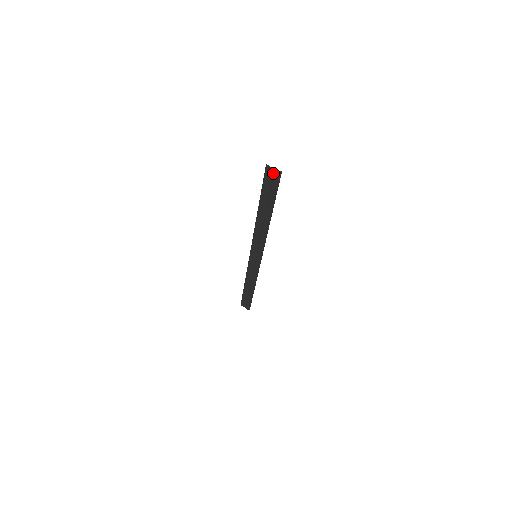
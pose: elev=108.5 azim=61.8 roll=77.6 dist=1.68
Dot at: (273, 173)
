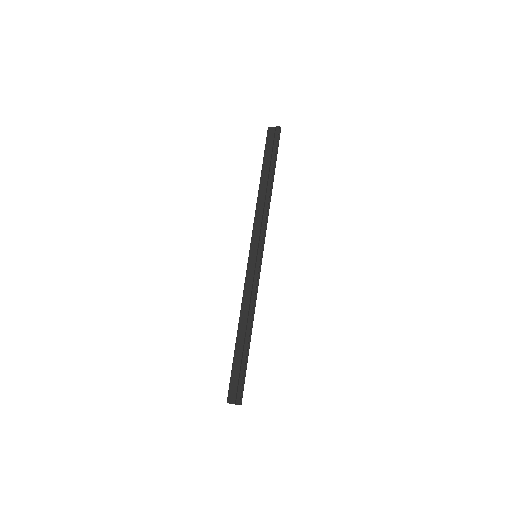
Dot at: (274, 131)
